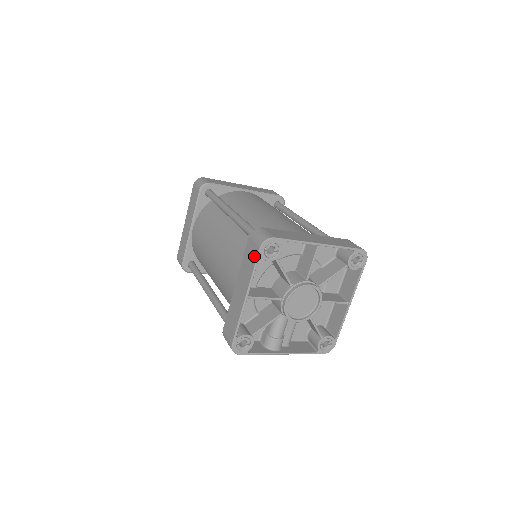
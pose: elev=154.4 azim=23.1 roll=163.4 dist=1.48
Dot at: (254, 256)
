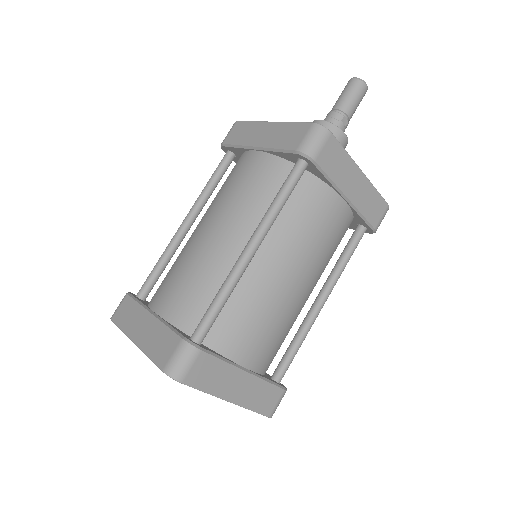
Dot at: (159, 358)
